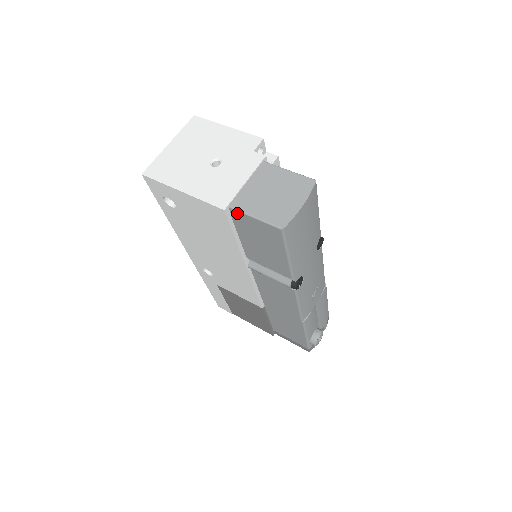
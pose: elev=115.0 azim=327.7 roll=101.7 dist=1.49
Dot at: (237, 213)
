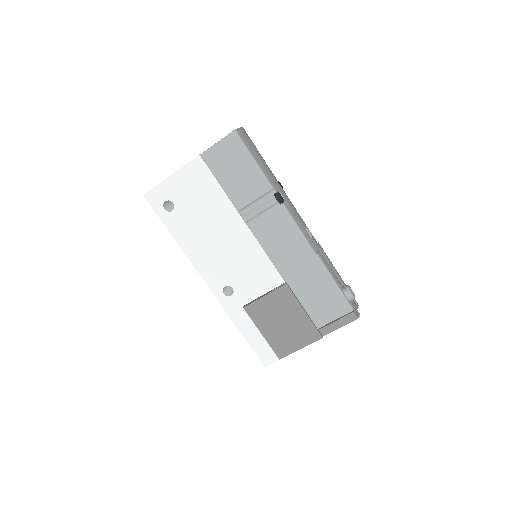
Dot at: (208, 153)
